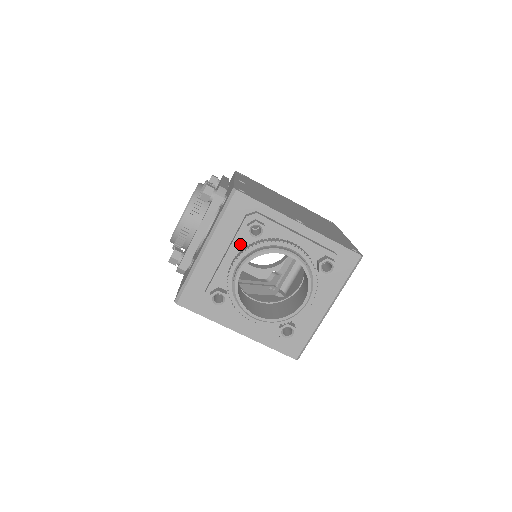
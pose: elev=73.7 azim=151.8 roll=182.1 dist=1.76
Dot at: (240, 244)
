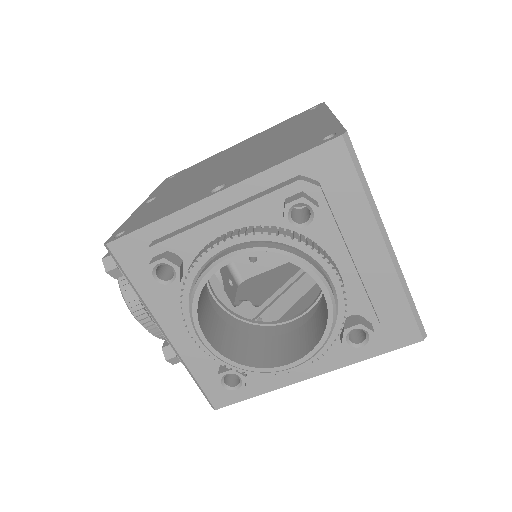
Dot at: (179, 298)
